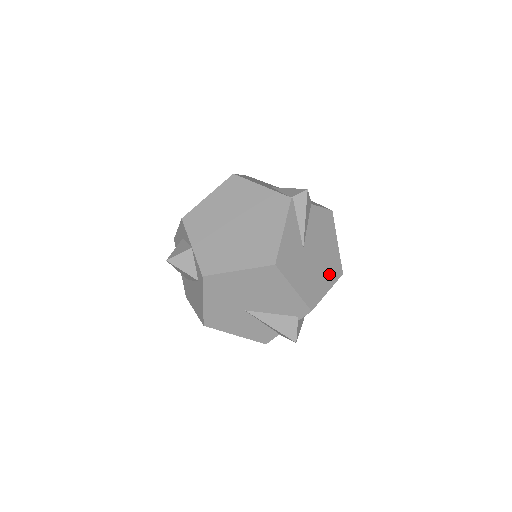
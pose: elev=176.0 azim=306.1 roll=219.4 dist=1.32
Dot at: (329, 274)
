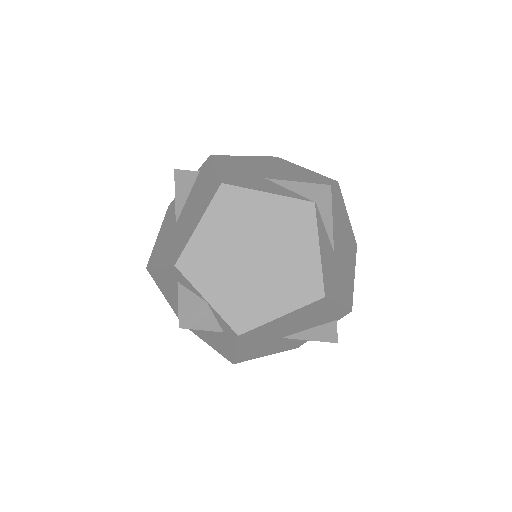
Dot at: (351, 257)
